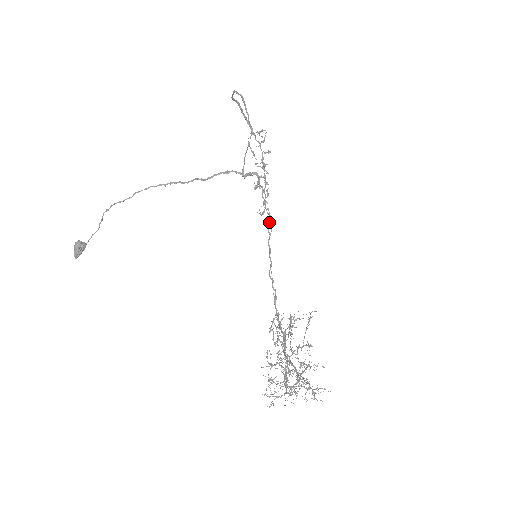
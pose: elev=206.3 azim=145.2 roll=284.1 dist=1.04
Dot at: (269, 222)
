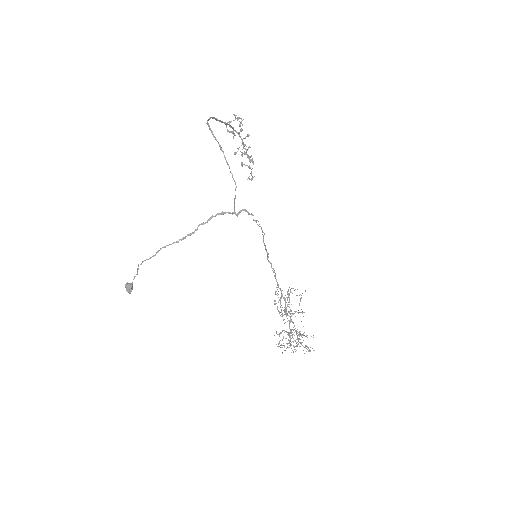
Dot at: (262, 231)
